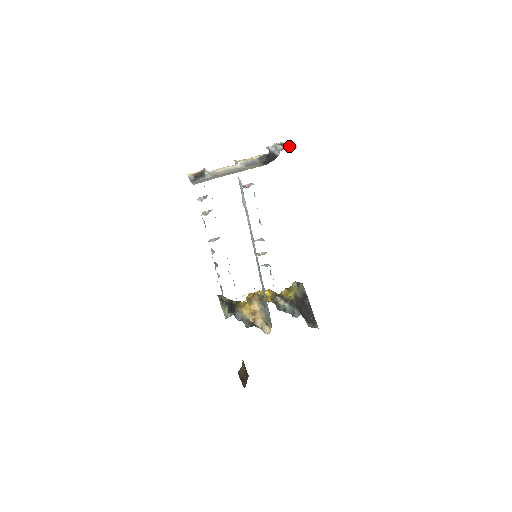
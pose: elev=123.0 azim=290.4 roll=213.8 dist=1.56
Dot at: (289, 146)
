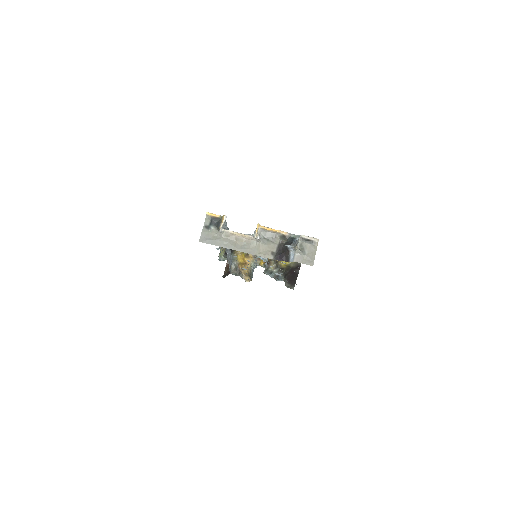
Dot at: (309, 254)
